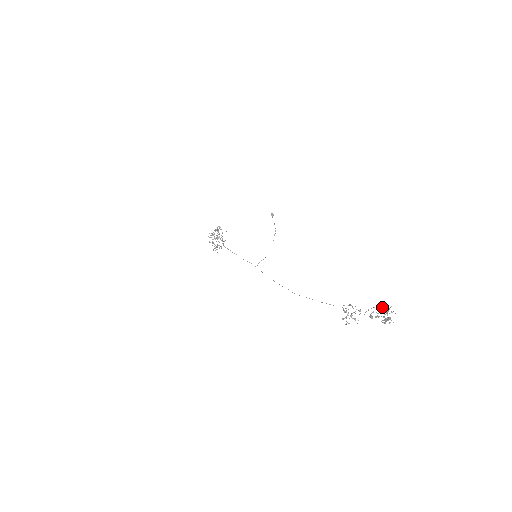
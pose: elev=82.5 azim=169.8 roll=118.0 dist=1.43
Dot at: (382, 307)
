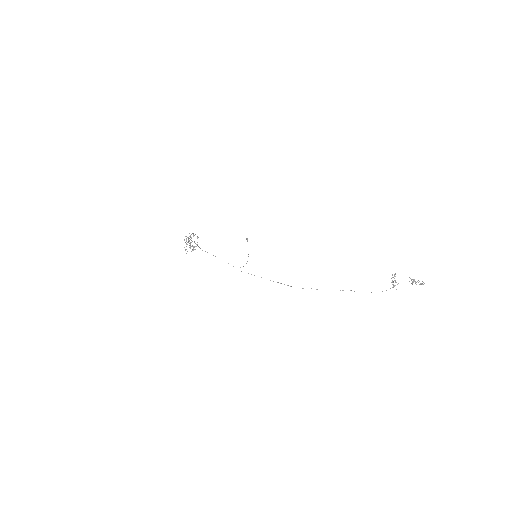
Dot at: (414, 279)
